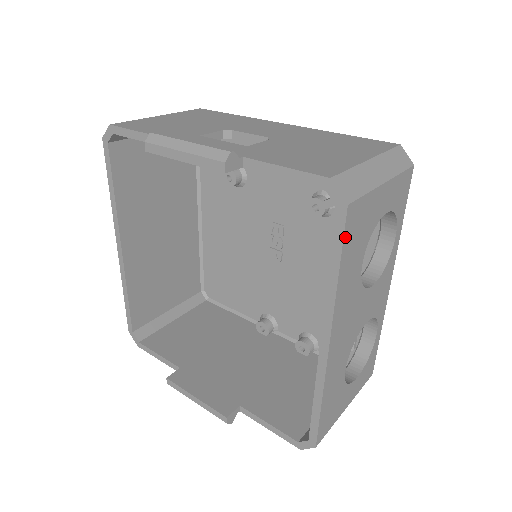
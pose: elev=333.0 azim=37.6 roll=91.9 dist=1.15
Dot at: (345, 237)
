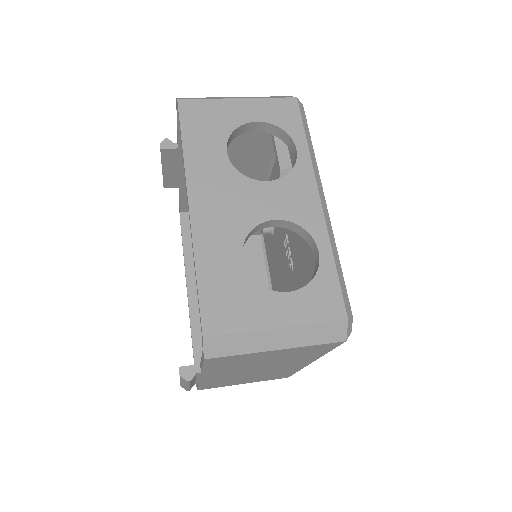
Dot at: (182, 120)
